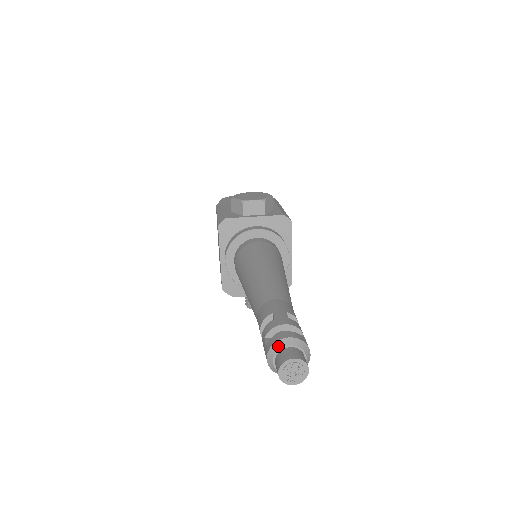
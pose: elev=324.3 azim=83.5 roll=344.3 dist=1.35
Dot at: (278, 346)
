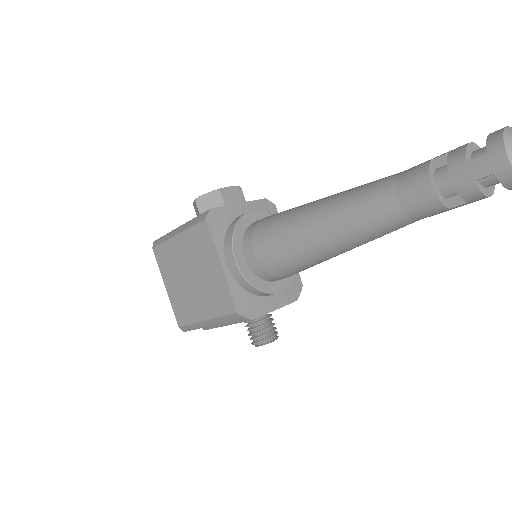
Dot at: (511, 133)
